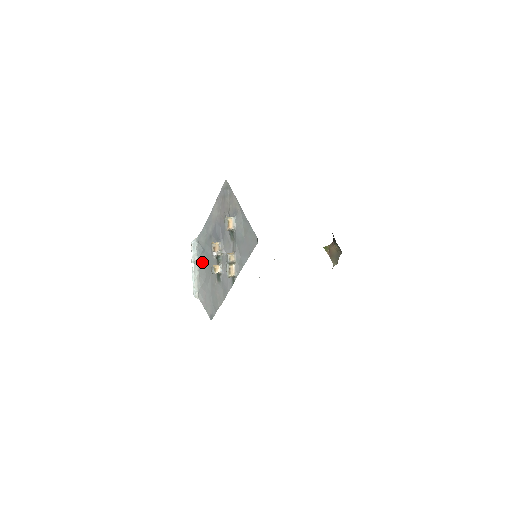
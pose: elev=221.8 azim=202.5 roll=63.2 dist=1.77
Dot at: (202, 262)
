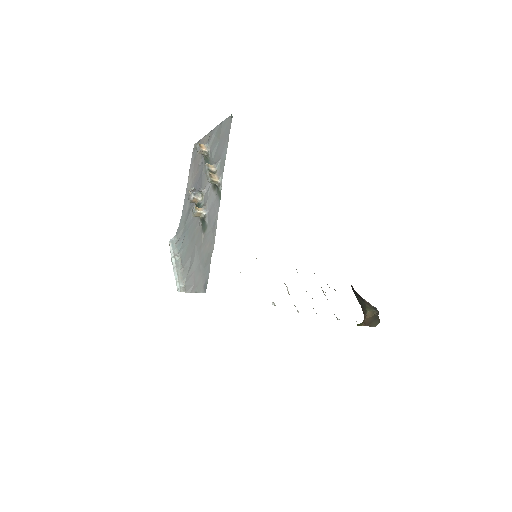
Dot at: (184, 250)
